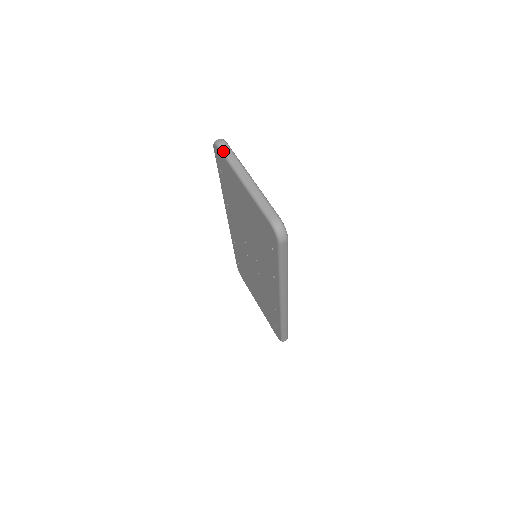
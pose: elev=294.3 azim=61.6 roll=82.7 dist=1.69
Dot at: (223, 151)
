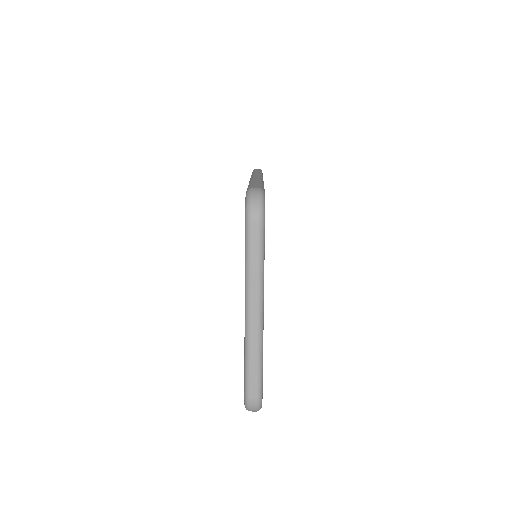
Dot at: (248, 240)
